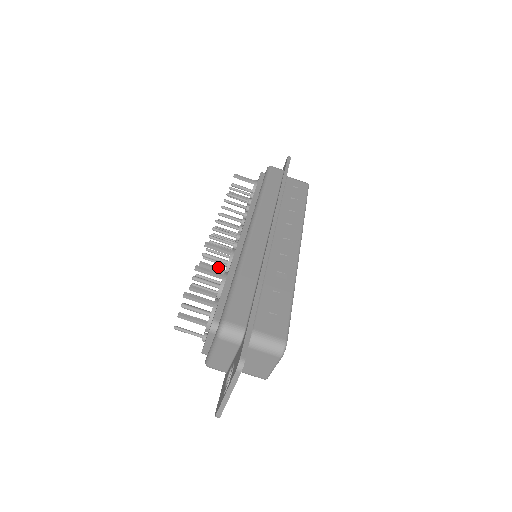
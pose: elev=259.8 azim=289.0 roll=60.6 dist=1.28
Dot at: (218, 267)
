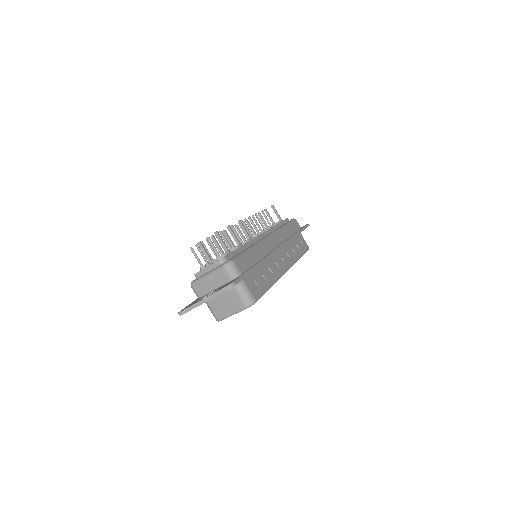
Dot at: occluded
